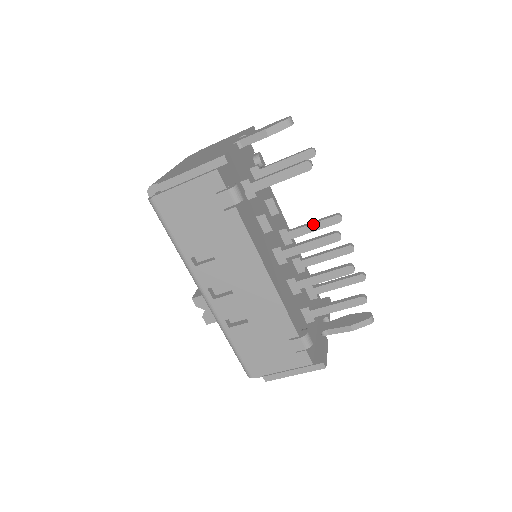
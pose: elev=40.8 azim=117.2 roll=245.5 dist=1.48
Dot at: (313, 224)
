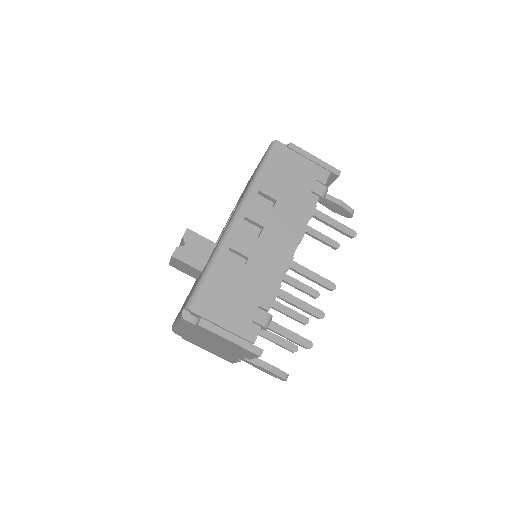
Dot at: (300, 282)
